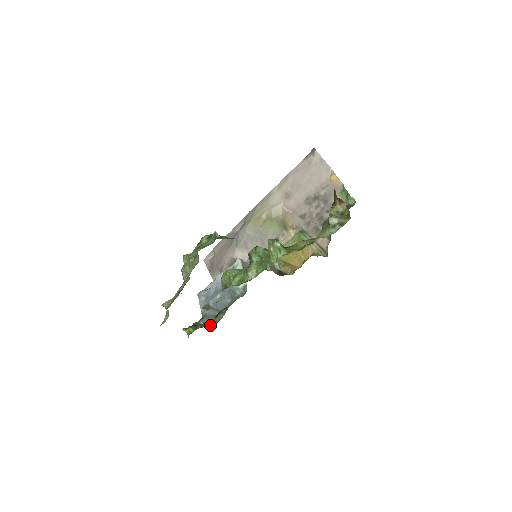
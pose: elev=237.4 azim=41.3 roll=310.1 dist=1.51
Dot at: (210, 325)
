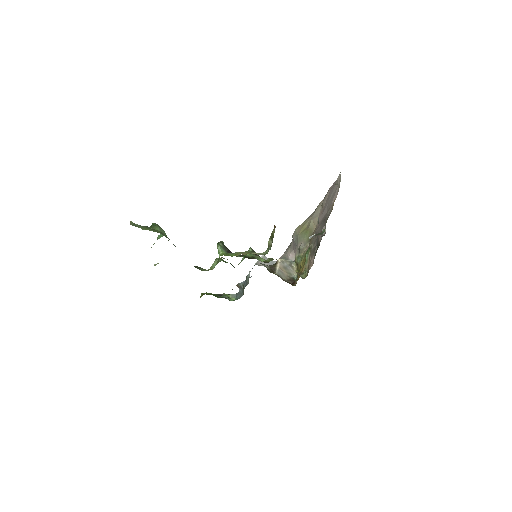
Dot at: (233, 300)
